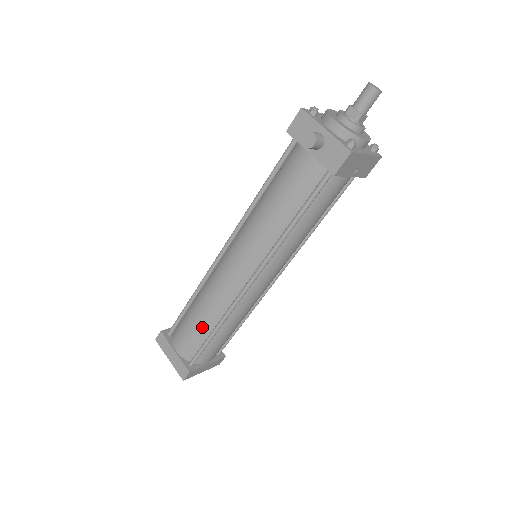
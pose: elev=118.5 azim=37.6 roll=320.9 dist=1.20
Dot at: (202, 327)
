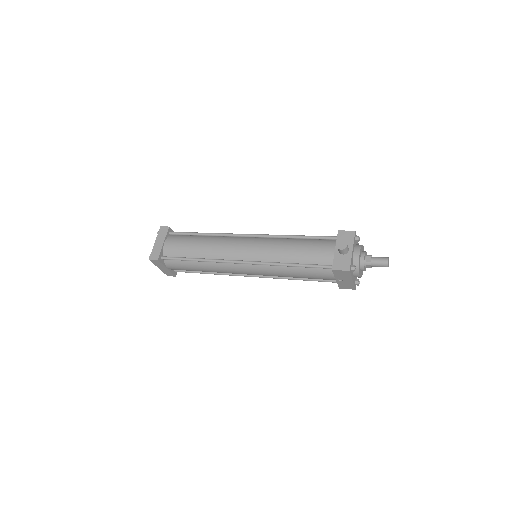
Dot at: (192, 250)
